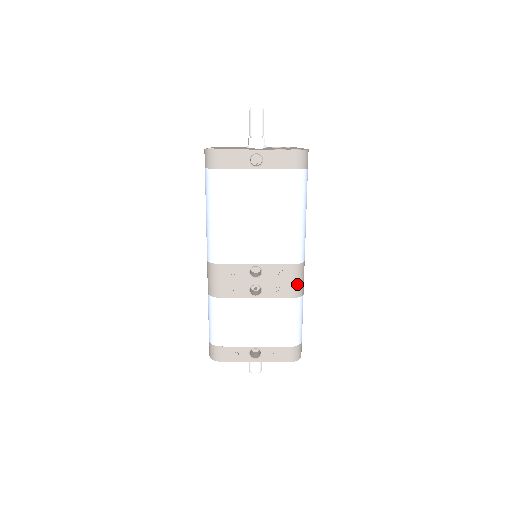
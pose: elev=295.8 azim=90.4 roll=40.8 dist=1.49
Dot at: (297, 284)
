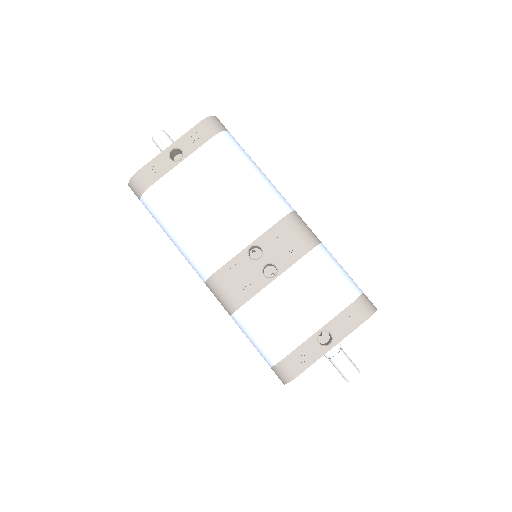
Dot at: (304, 233)
